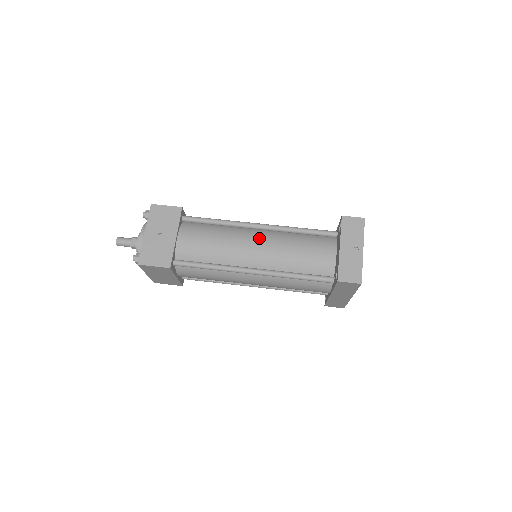
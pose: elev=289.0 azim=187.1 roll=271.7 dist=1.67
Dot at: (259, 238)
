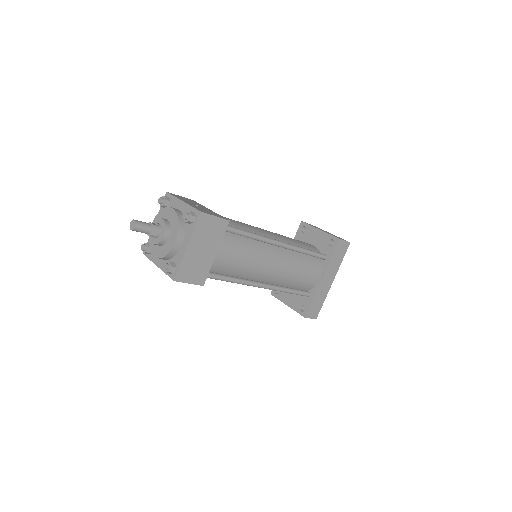
Dot at: occluded
